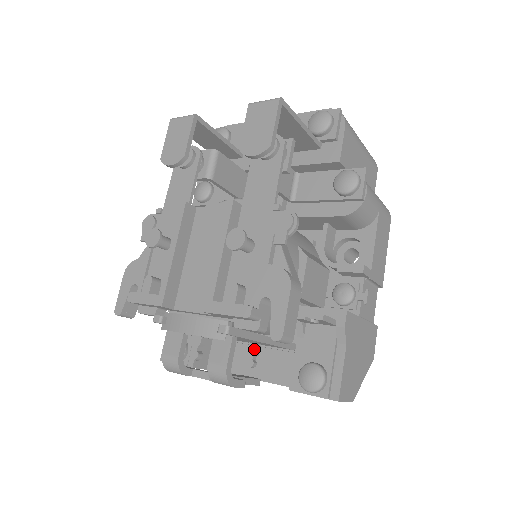
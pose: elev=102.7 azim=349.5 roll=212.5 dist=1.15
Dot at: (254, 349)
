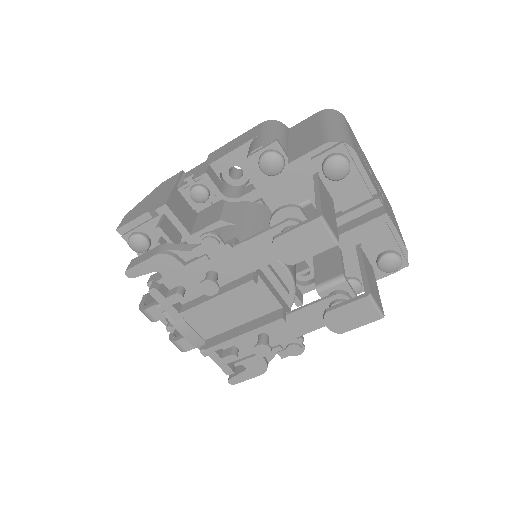
Dot at: occluded
